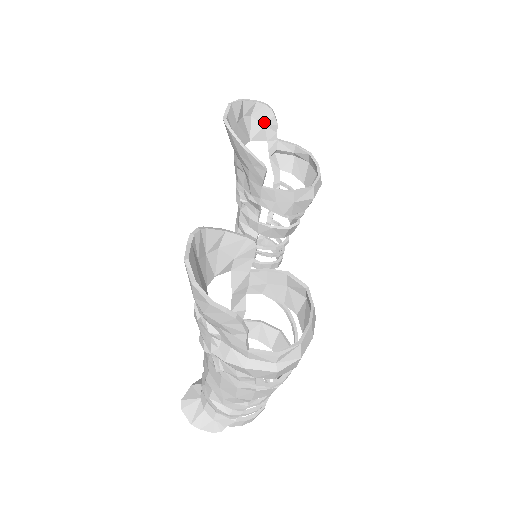
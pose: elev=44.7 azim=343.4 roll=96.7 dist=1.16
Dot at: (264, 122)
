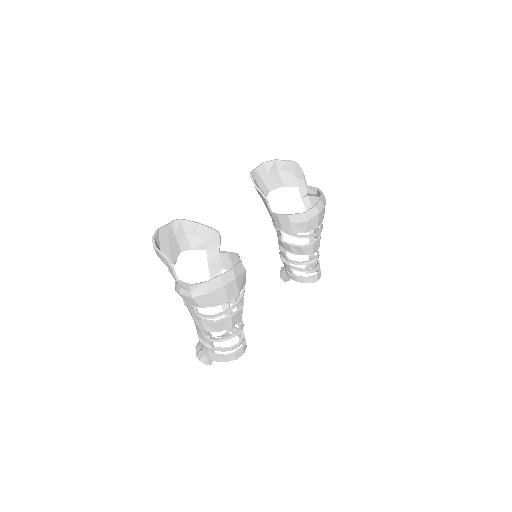
Dot at: (294, 174)
